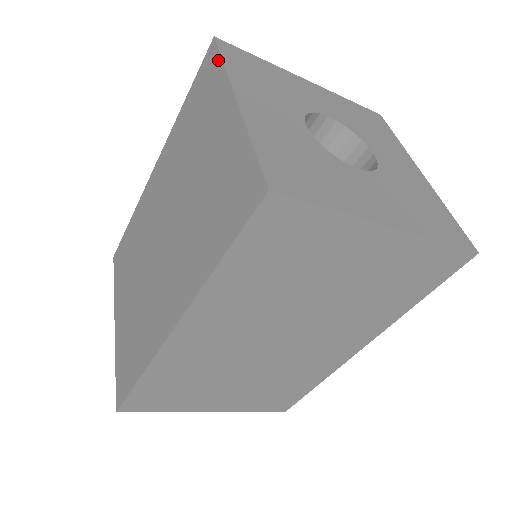
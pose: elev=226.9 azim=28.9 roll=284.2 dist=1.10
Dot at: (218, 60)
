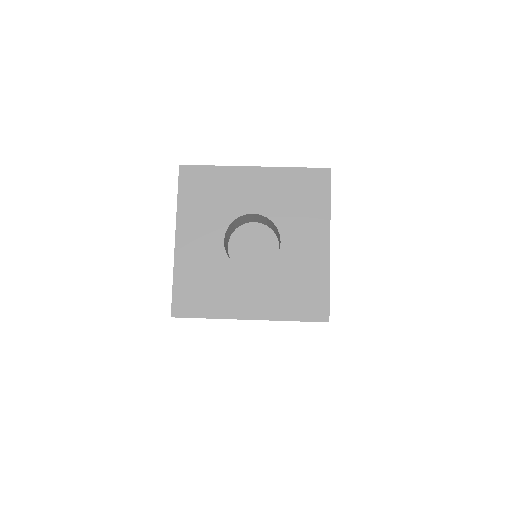
Dot at: (178, 191)
